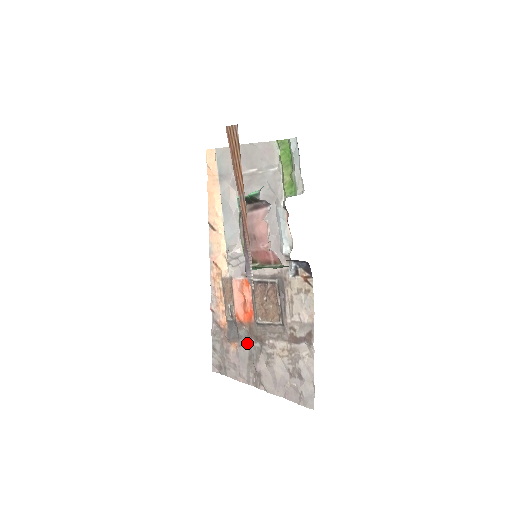
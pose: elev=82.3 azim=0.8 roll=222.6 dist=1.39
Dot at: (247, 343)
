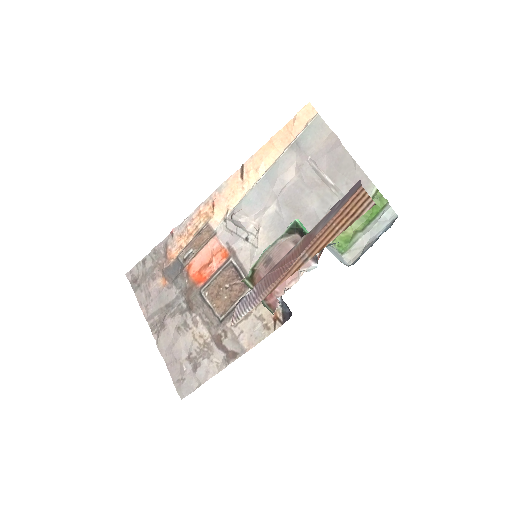
Dot at: (177, 294)
